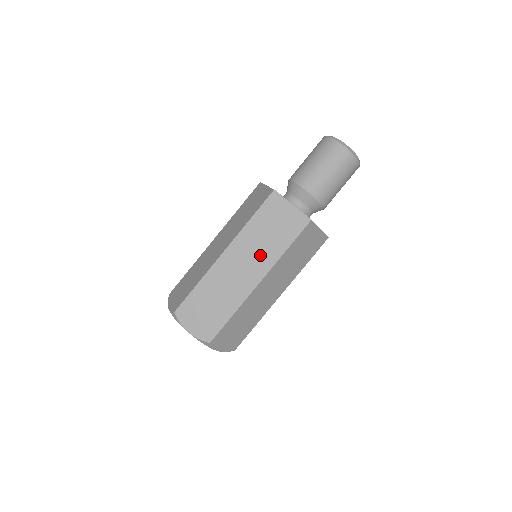
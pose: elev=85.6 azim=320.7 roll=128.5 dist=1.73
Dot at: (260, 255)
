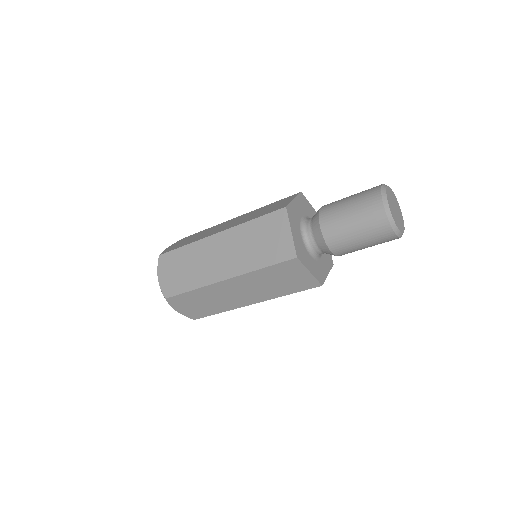
Dot at: occluded
